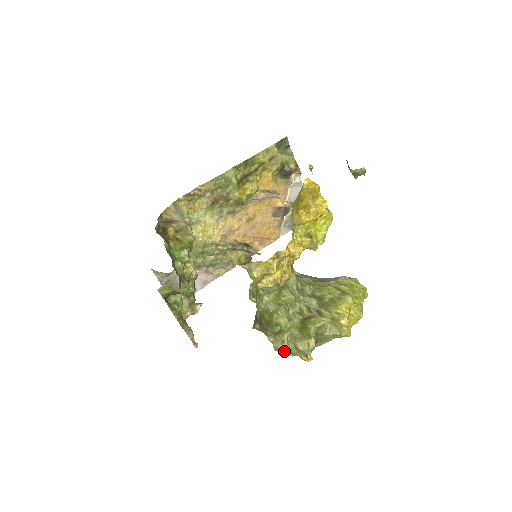
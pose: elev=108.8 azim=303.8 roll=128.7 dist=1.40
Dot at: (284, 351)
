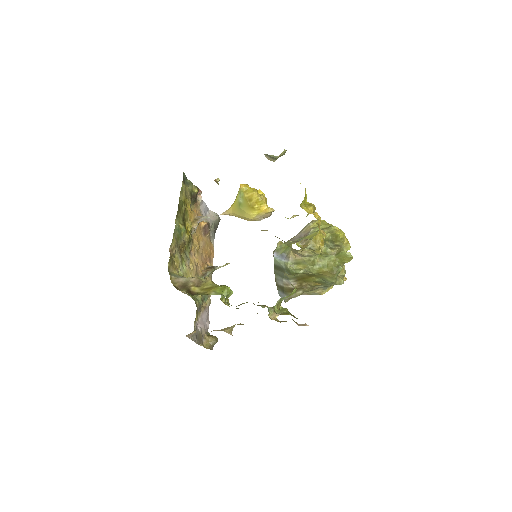
Dot at: (343, 281)
